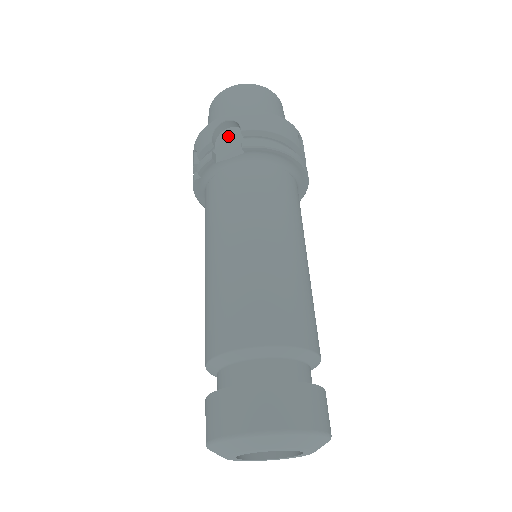
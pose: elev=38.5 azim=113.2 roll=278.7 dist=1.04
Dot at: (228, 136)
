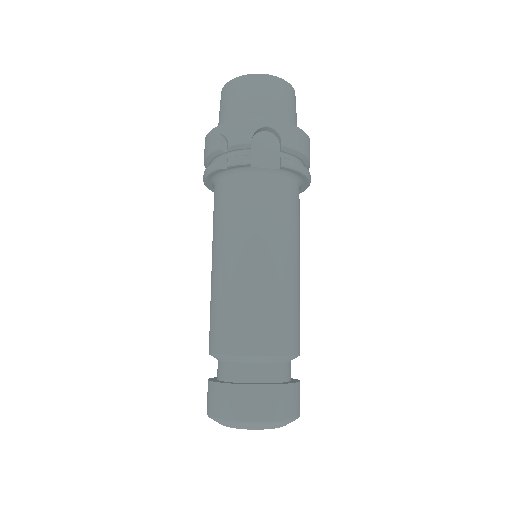
Dot at: (265, 141)
